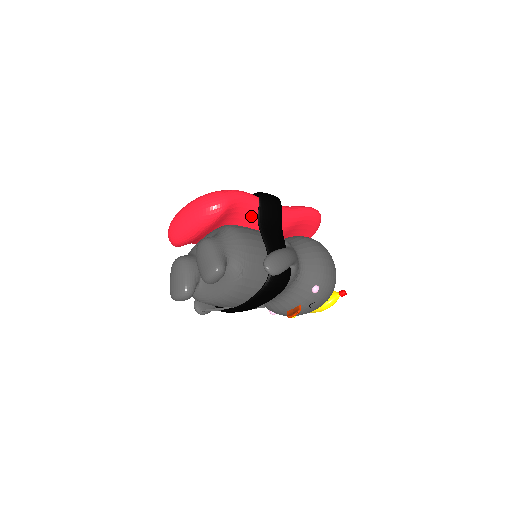
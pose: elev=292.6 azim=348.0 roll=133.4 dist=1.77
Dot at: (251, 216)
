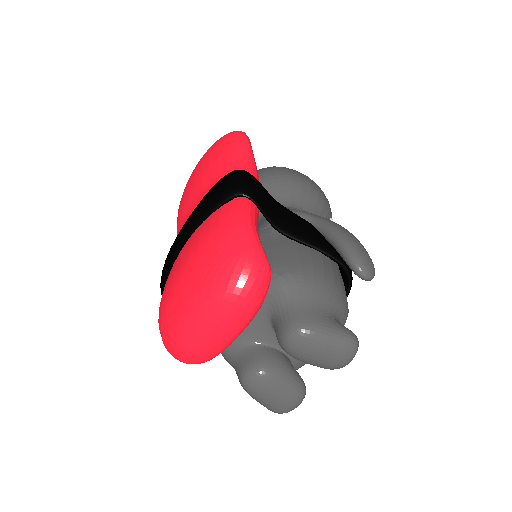
Dot at: occluded
